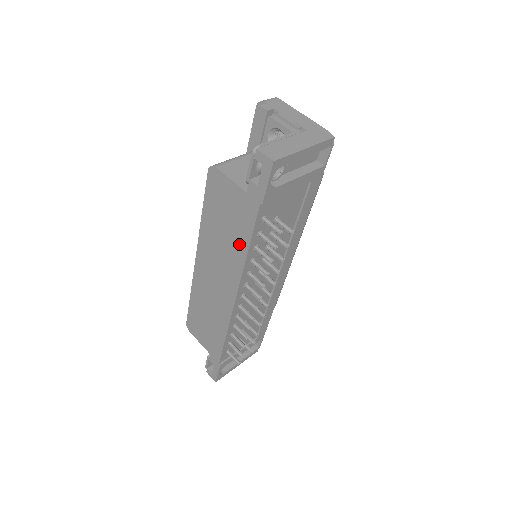
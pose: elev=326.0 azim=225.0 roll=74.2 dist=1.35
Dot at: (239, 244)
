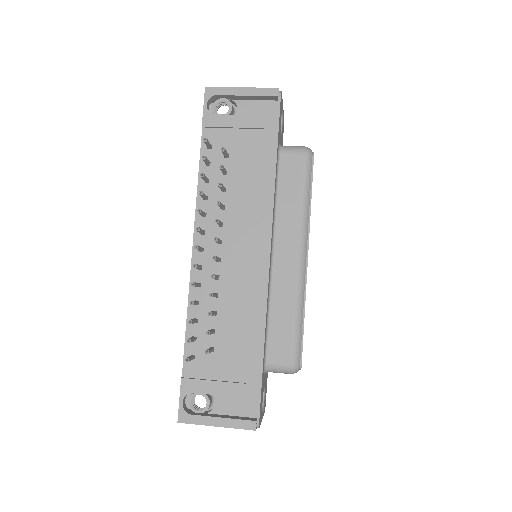
Dot at: occluded
